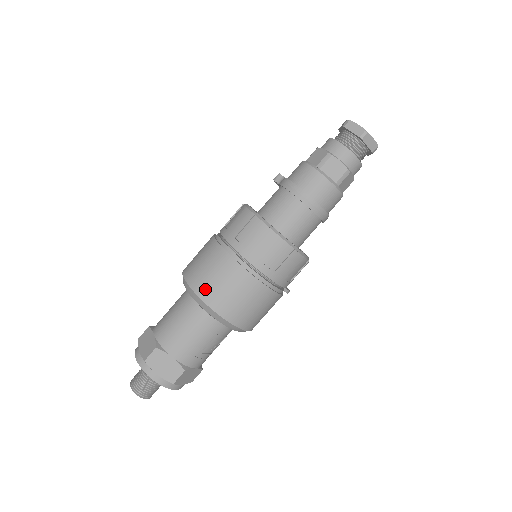
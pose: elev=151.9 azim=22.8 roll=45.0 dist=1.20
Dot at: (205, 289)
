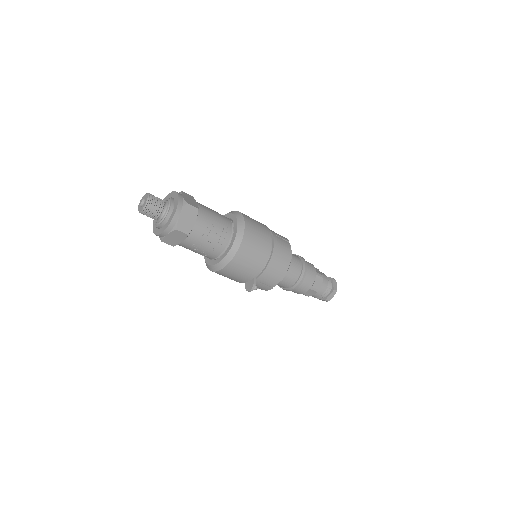
Dot at: occluded
